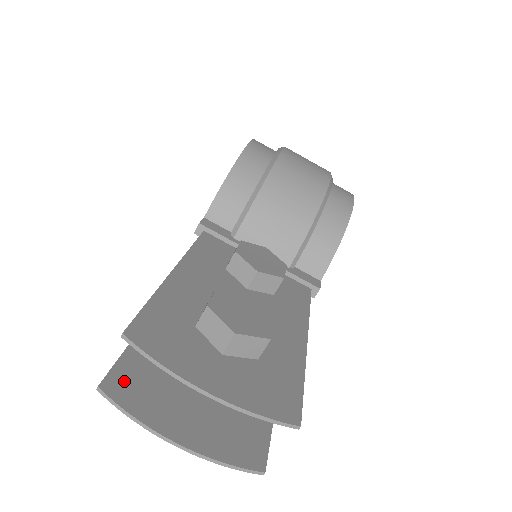
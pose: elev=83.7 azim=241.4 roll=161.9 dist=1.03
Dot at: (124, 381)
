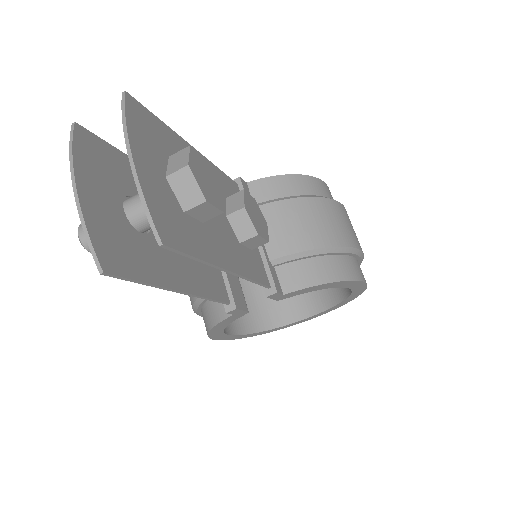
Dot at: (92, 143)
